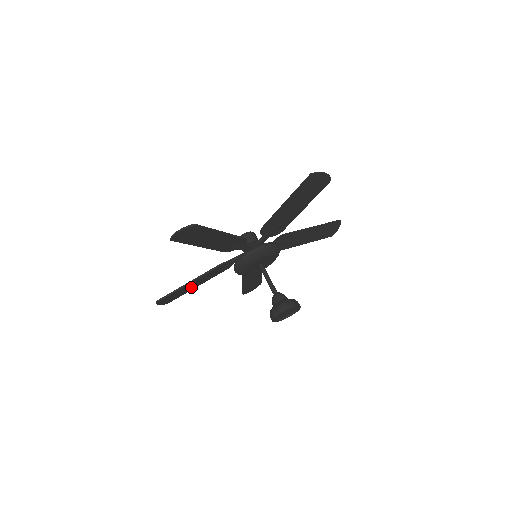
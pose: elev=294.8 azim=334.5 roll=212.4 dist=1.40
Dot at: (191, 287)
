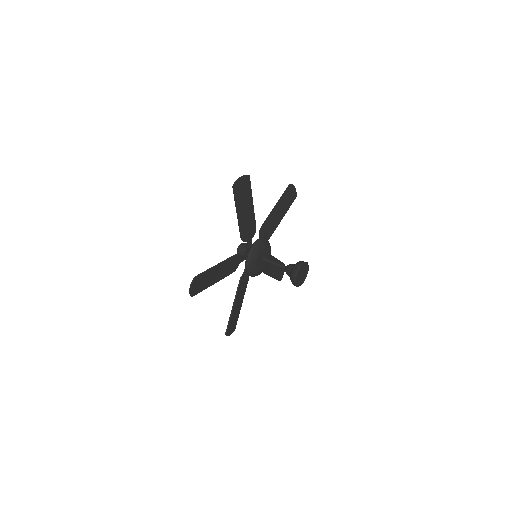
Dot at: (238, 308)
